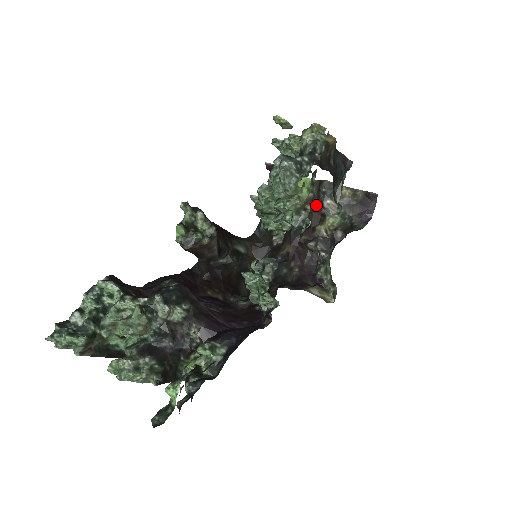
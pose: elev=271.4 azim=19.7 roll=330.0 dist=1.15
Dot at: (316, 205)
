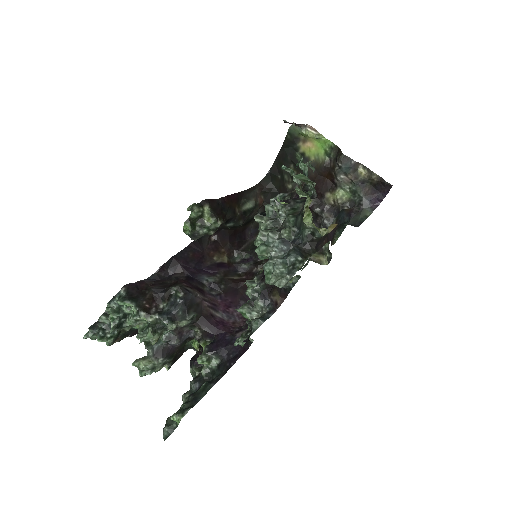
Dot at: (330, 173)
